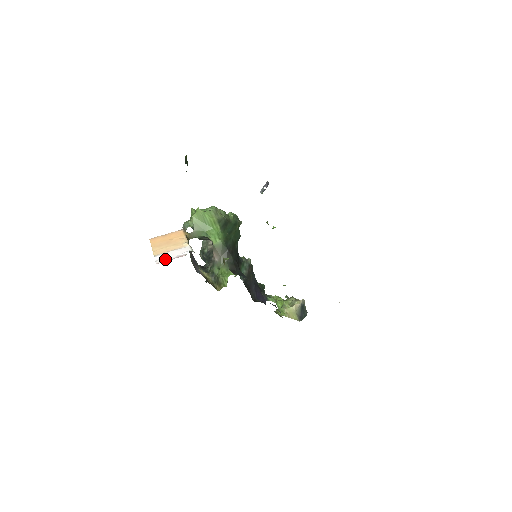
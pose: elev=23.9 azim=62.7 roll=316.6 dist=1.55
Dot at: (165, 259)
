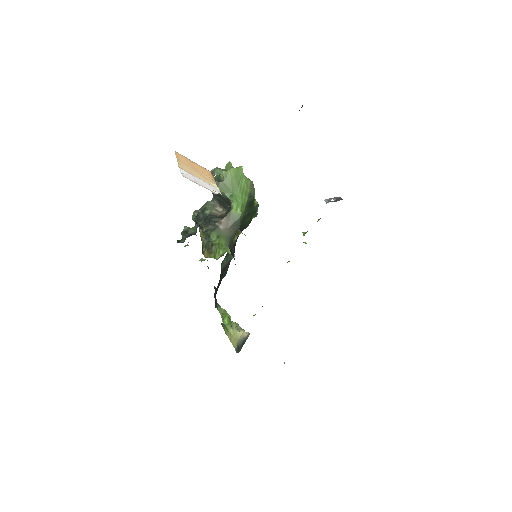
Dot at: (193, 179)
